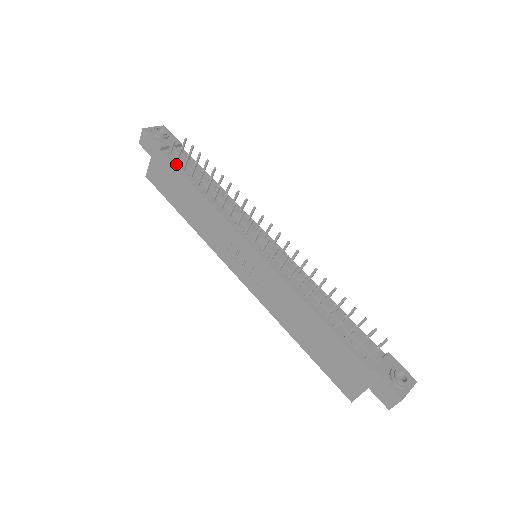
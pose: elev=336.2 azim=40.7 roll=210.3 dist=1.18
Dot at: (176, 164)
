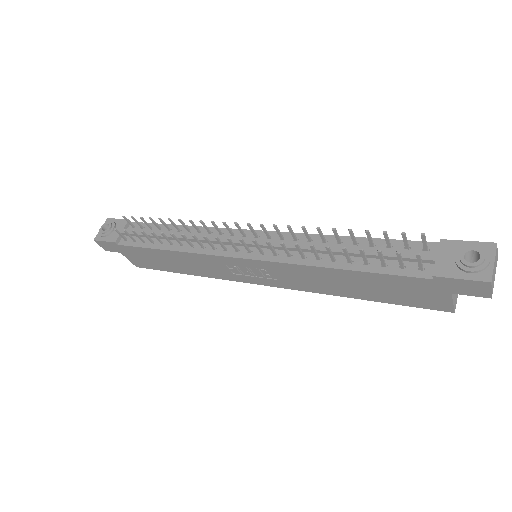
Dot at: (135, 244)
